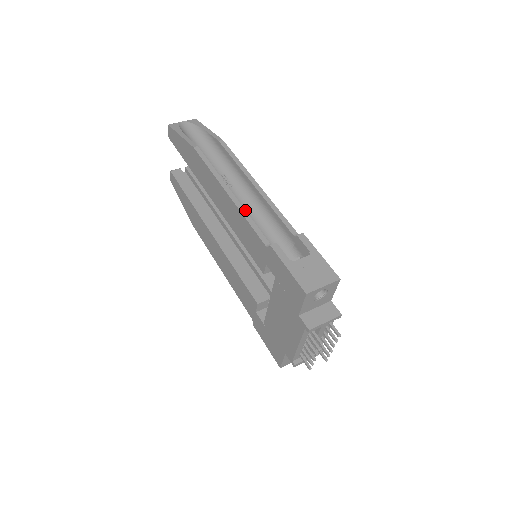
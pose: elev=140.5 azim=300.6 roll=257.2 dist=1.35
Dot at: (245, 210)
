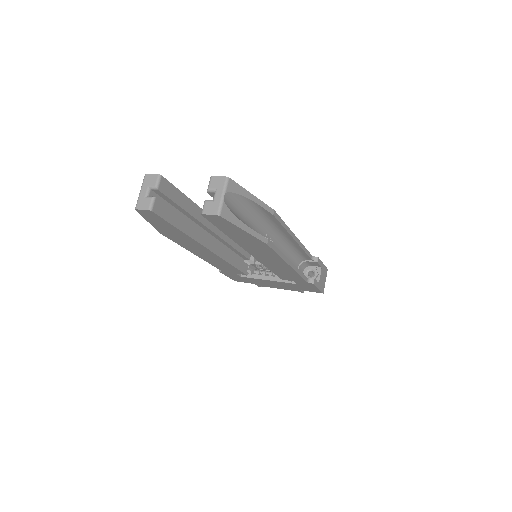
Dot at: (298, 269)
